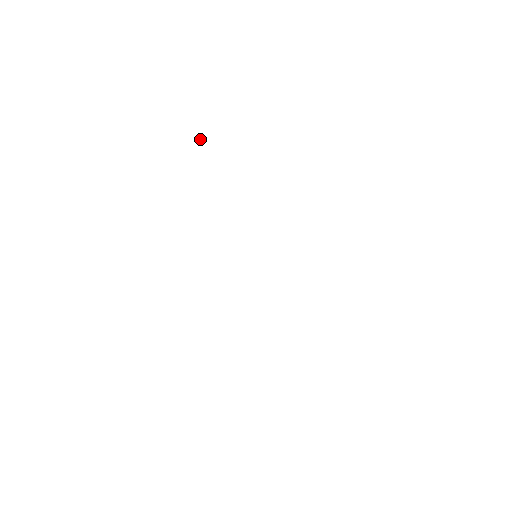
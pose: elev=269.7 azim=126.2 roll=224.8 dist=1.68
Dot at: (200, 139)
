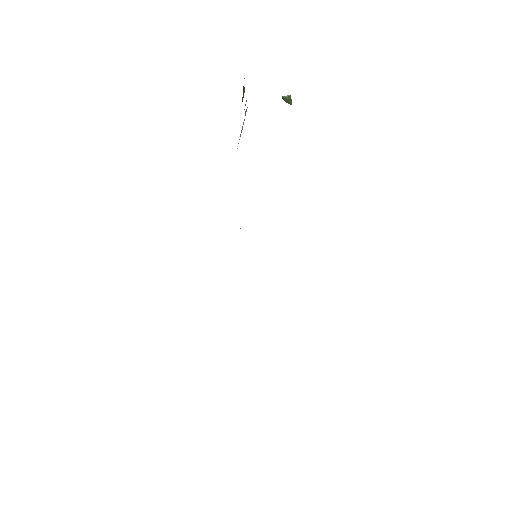
Dot at: (288, 102)
